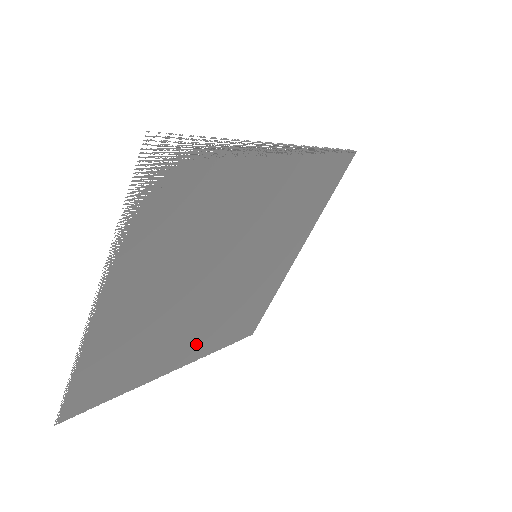
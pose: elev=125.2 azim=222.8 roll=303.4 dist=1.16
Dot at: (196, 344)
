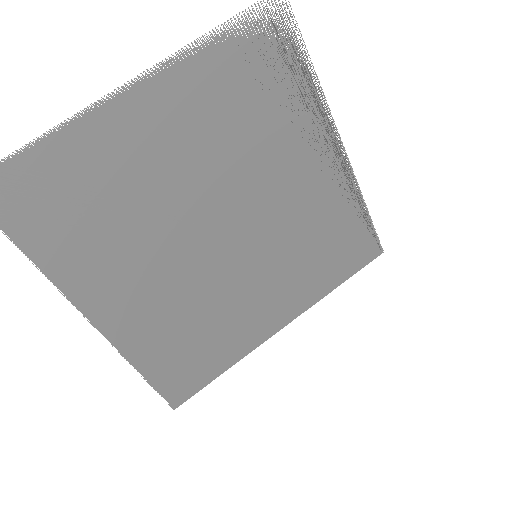
Dot at: (133, 308)
